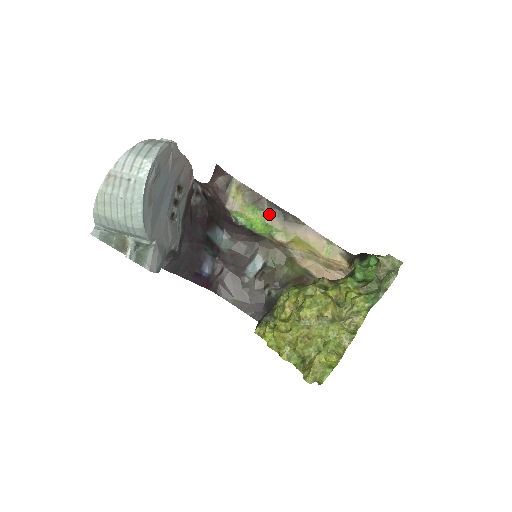
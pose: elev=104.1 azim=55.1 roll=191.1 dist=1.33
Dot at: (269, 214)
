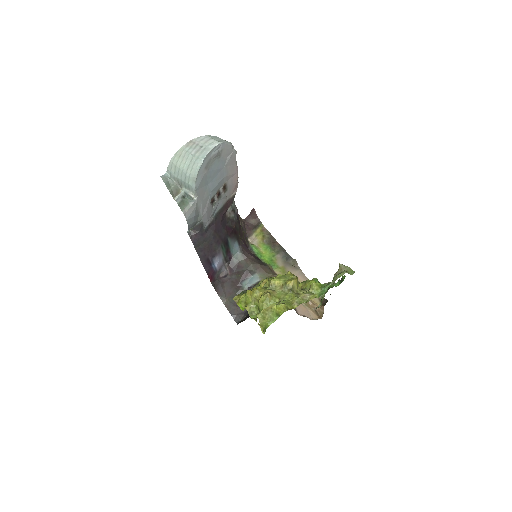
Dot at: (277, 254)
